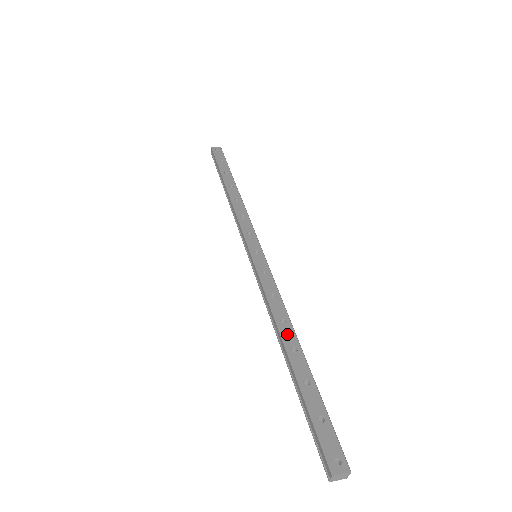
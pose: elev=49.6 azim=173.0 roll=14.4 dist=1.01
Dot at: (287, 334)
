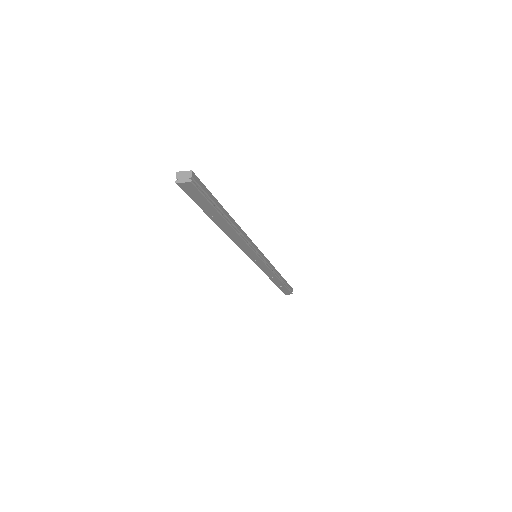
Dot at: occluded
